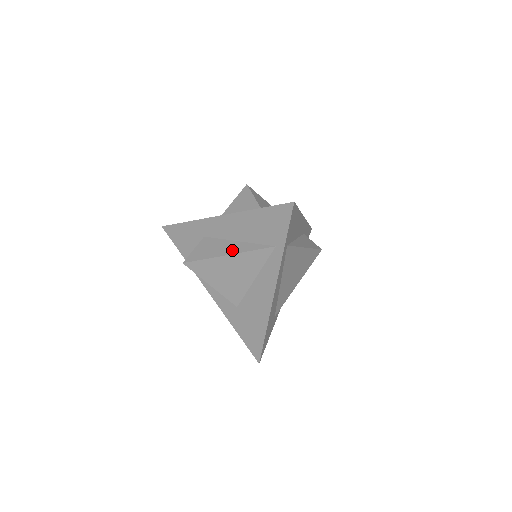
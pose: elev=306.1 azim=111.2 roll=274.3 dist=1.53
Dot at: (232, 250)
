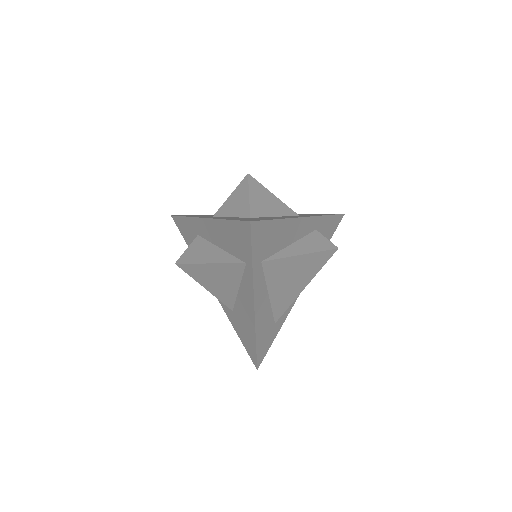
Dot at: (212, 258)
